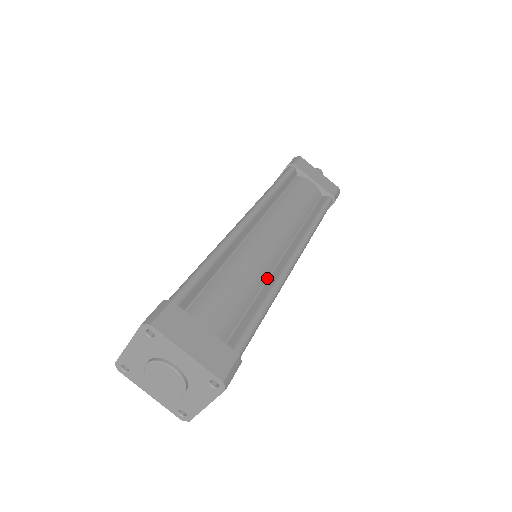
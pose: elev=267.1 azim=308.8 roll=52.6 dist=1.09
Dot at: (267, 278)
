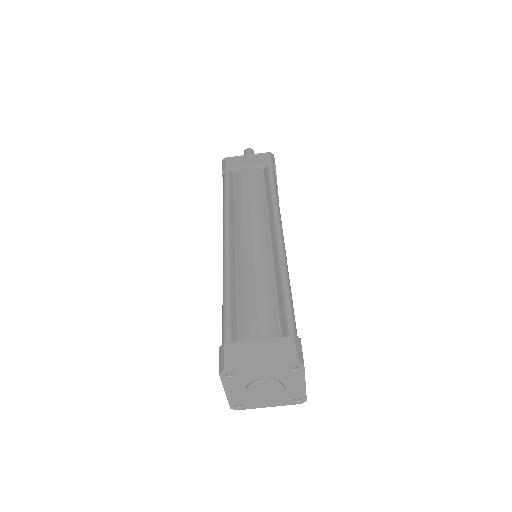
Dot at: (273, 267)
